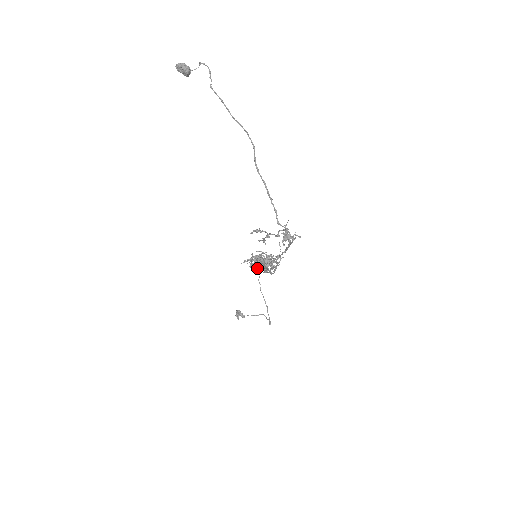
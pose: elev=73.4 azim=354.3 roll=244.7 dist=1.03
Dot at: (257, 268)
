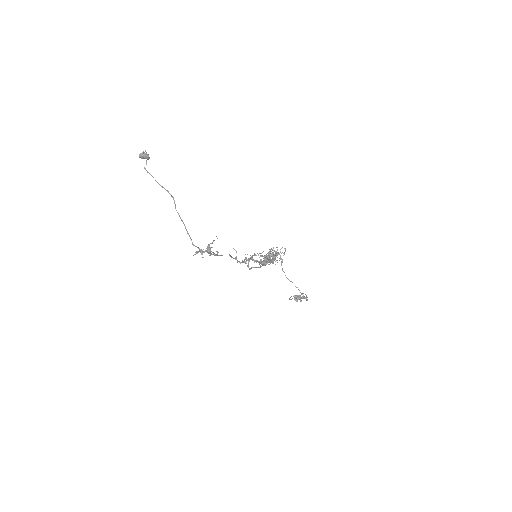
Dot at: occluded
